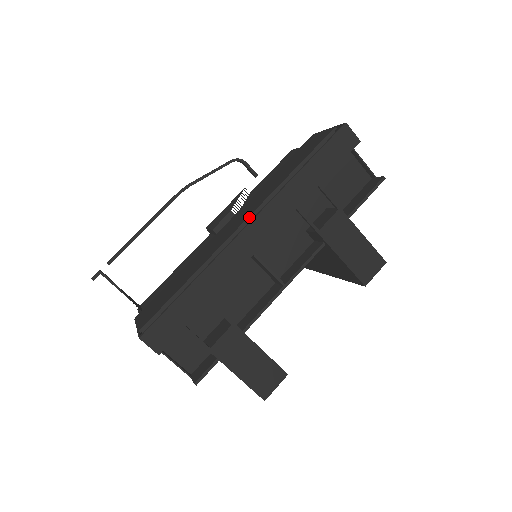
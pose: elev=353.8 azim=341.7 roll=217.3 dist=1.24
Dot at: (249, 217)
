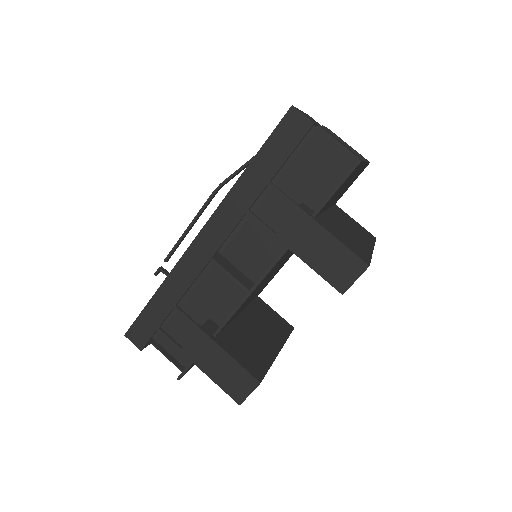
Dot at: occluded
